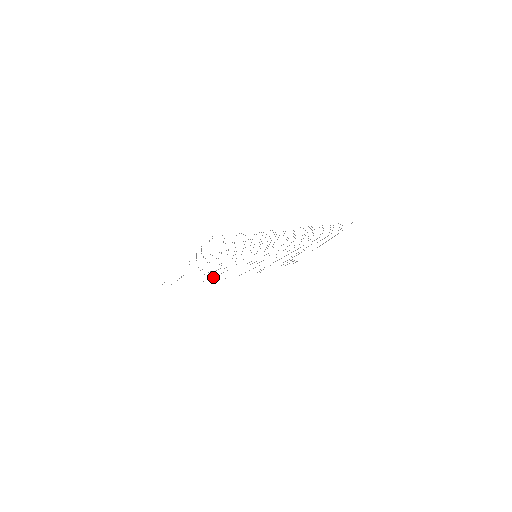
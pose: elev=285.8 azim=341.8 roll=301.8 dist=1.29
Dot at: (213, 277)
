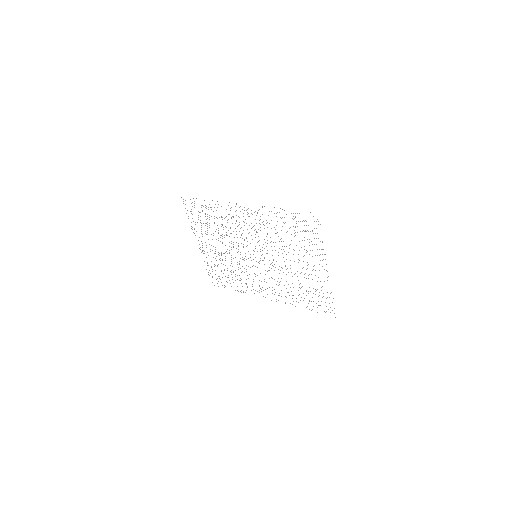
Dot at: occluded
